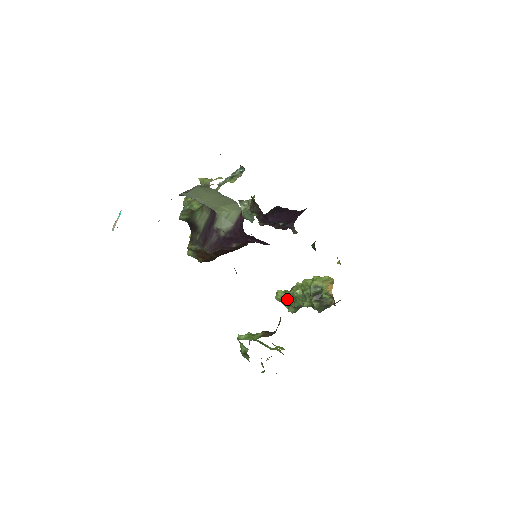
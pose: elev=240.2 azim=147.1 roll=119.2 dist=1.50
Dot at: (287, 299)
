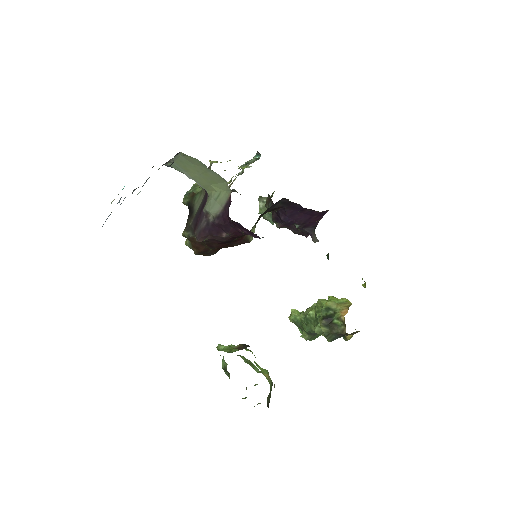
Dot at: (300, 321)
